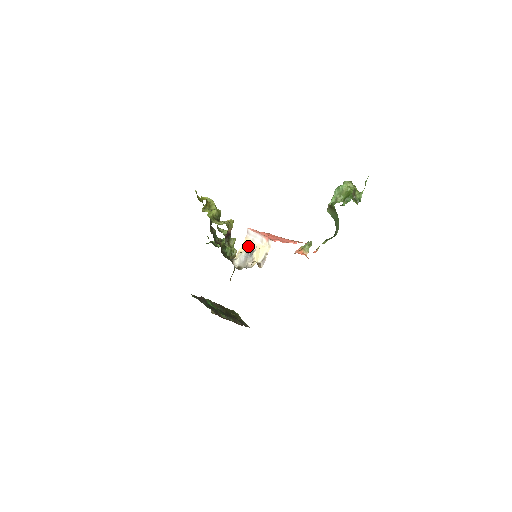
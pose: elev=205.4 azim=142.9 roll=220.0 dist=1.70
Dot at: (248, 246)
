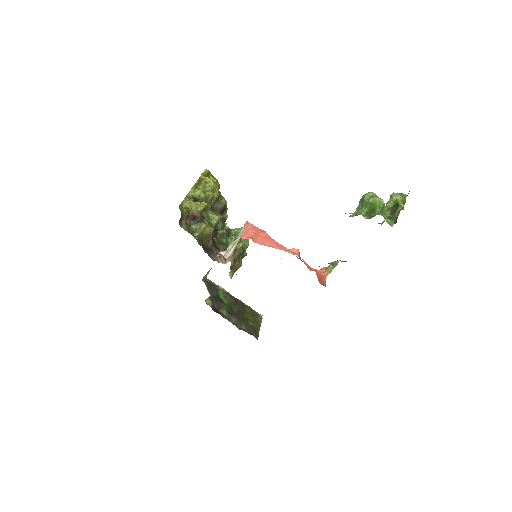
Dot at: (236, 240)
